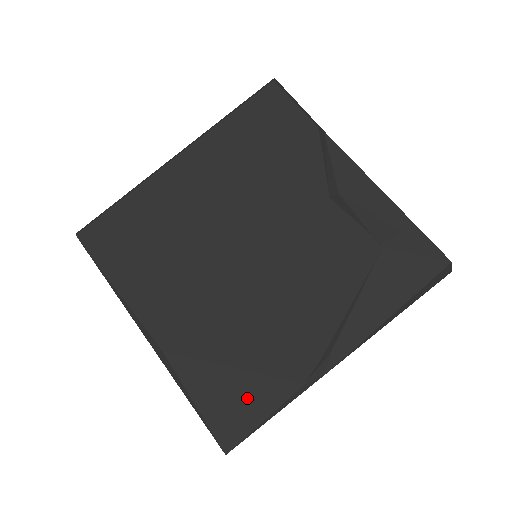
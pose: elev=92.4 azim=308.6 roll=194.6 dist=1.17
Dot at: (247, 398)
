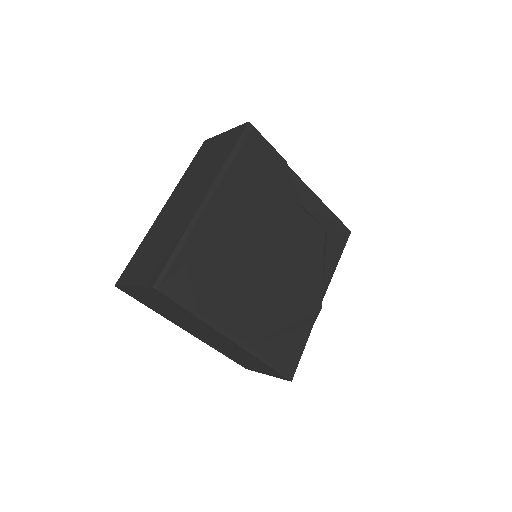
Dot at: (294, 346)
